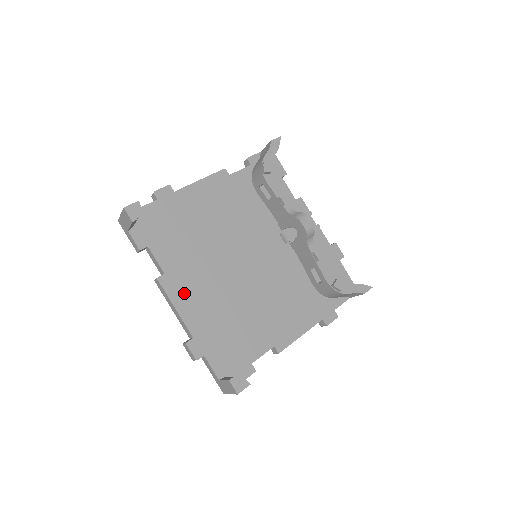
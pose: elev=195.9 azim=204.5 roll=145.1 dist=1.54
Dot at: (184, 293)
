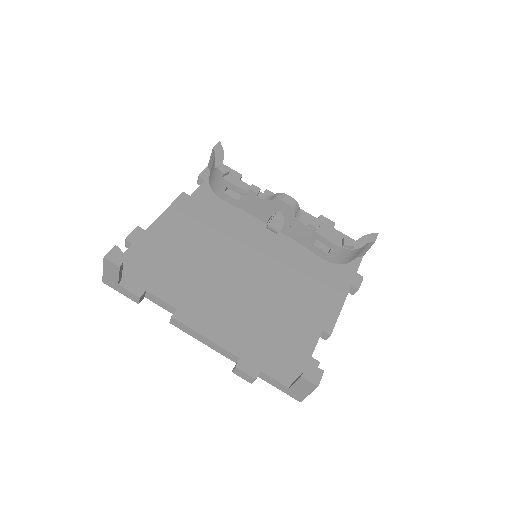
Dot at: (206, 319)
